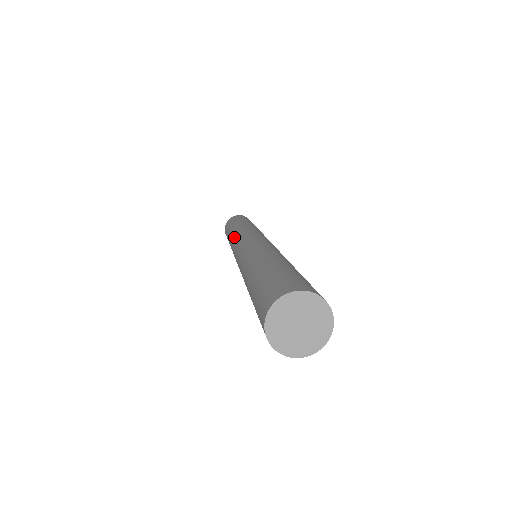
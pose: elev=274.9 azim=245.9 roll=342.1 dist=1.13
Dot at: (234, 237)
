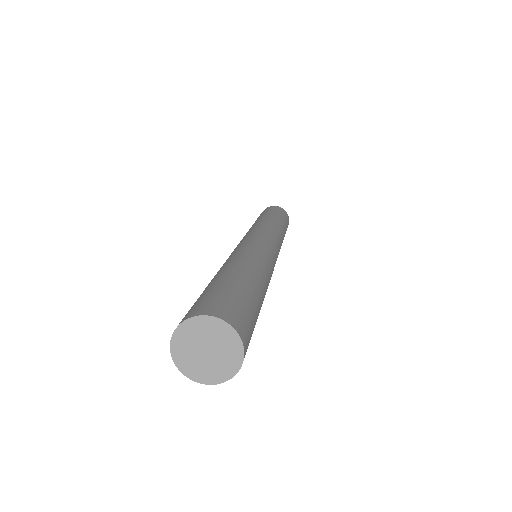
Dot at: (260, 224)
